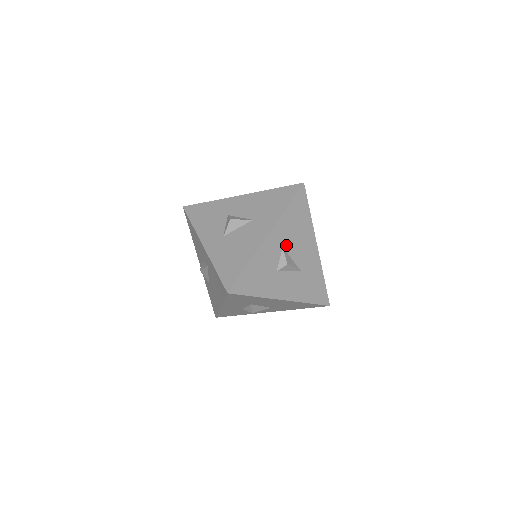
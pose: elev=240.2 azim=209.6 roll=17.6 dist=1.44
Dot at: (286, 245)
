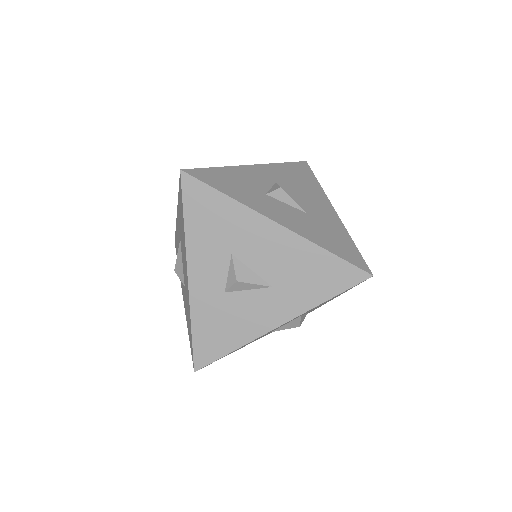
Dot at: (282, 184)
